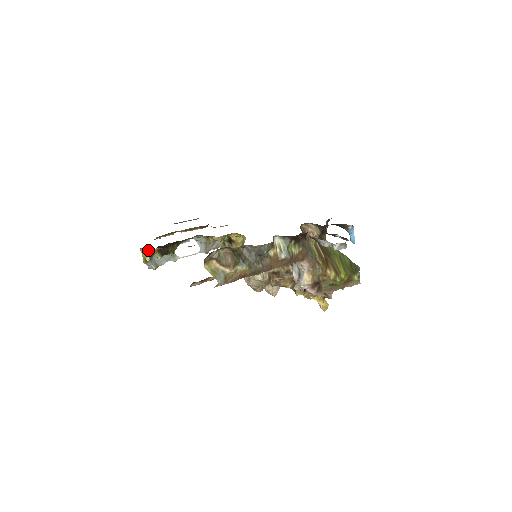
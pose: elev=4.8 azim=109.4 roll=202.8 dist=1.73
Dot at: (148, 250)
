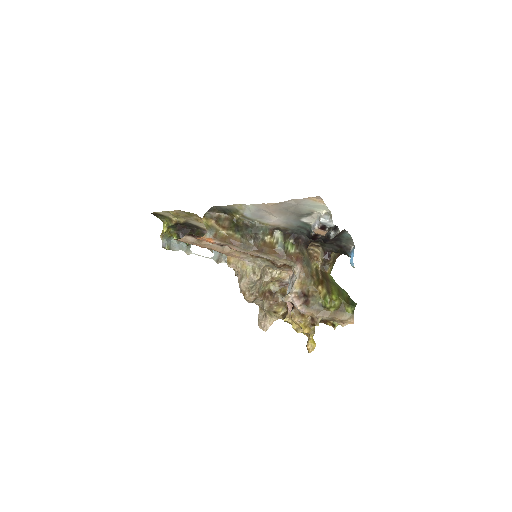
Dot at: (168, 221)
